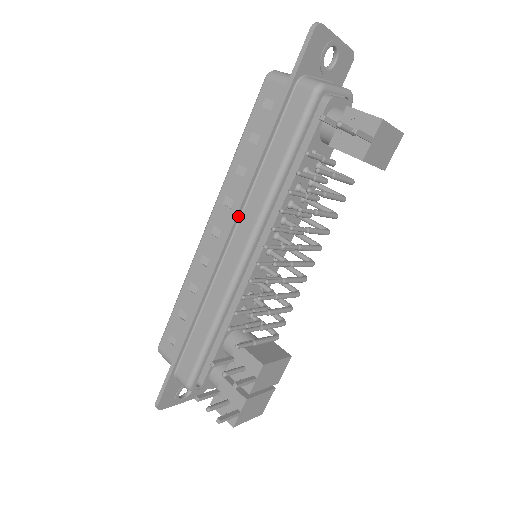
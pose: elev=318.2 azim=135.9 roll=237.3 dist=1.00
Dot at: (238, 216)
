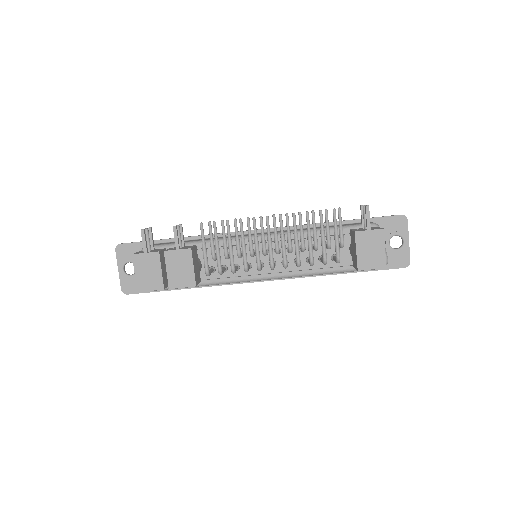
Dot at: (278, 229)
